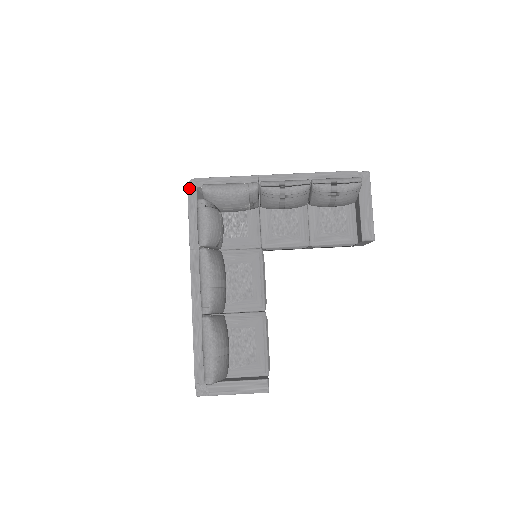
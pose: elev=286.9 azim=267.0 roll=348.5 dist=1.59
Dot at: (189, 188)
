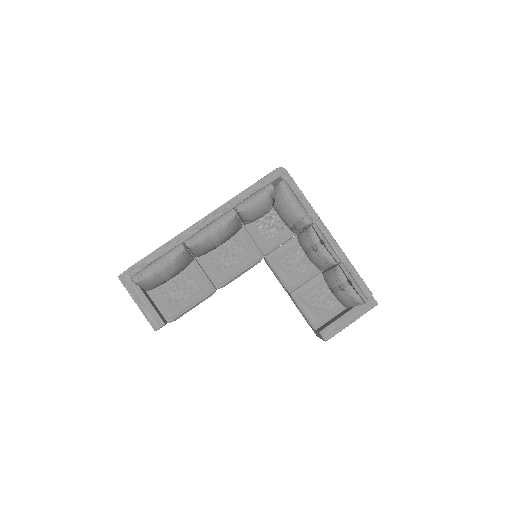
Dot at: (276, 170)
